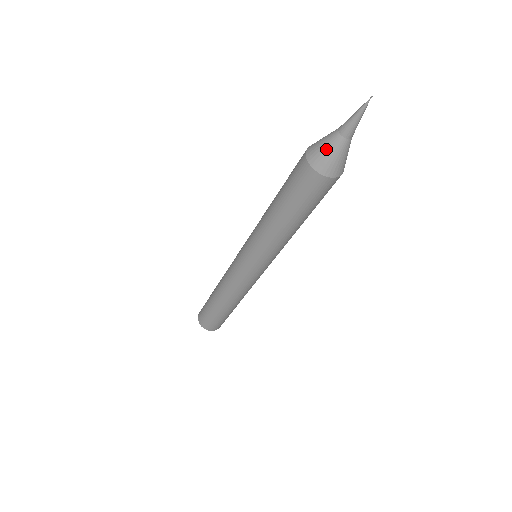
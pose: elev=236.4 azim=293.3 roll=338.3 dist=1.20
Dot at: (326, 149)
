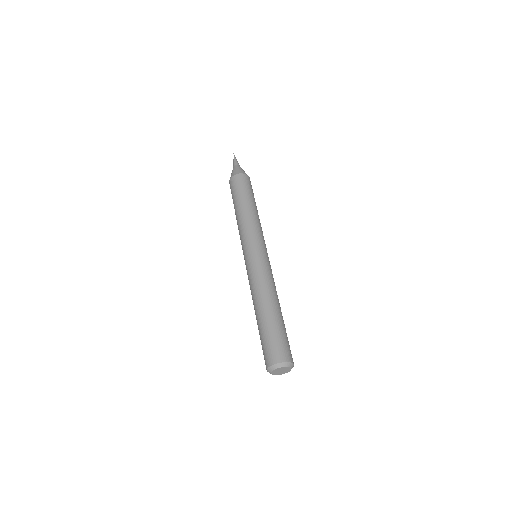
Dot at: (233, 171)
